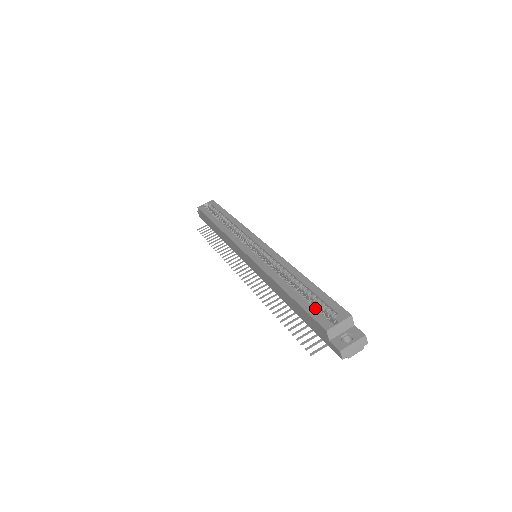
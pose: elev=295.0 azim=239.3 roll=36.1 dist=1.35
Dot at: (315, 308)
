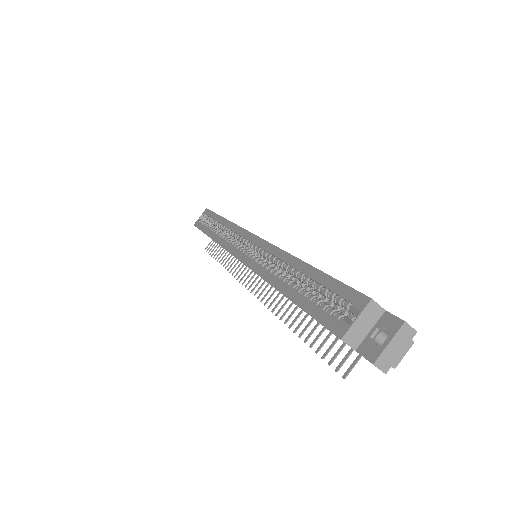
Dot at: (322, 306)
